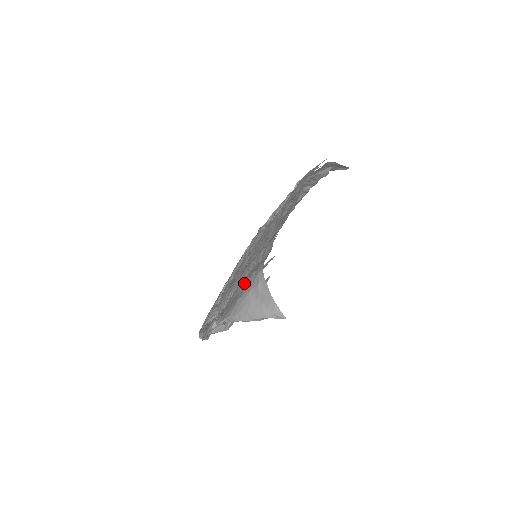
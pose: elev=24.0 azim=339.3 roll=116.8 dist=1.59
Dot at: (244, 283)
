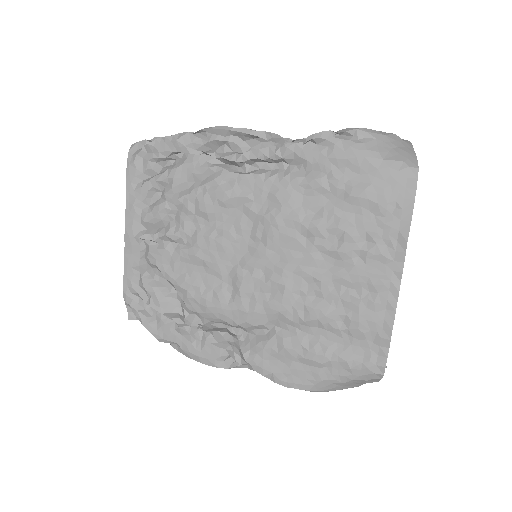
Dot at: (329, 363)
